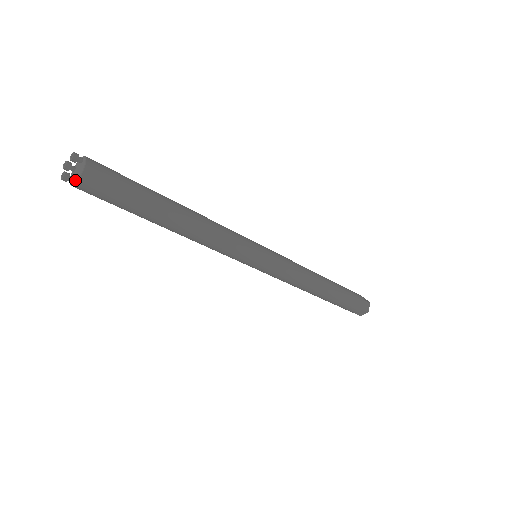
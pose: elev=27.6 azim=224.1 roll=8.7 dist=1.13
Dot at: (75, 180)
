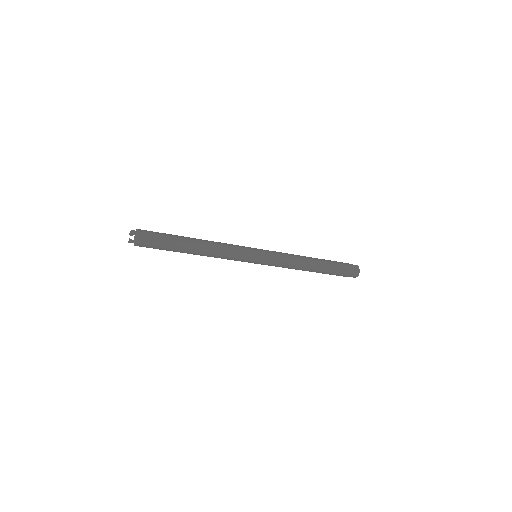
Dot at: (134, 244)
